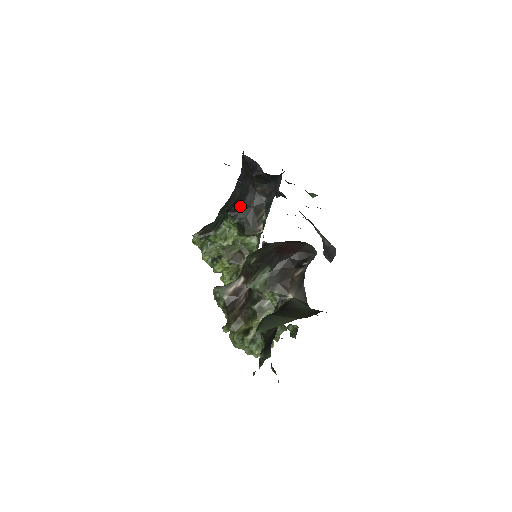
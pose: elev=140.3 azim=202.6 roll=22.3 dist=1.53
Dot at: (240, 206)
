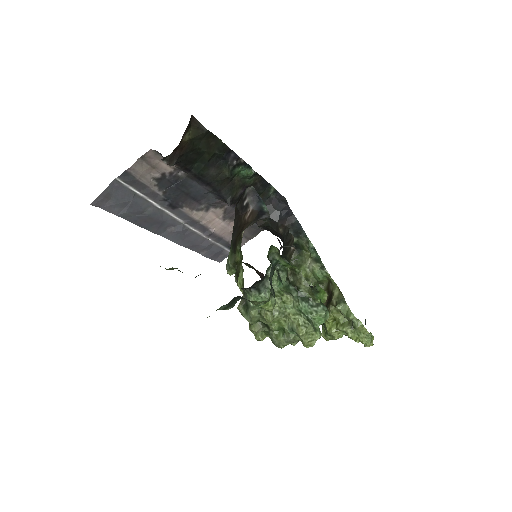
Dot at: occluded
